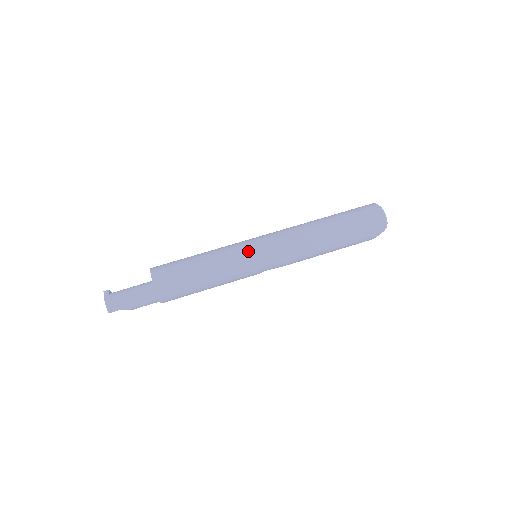
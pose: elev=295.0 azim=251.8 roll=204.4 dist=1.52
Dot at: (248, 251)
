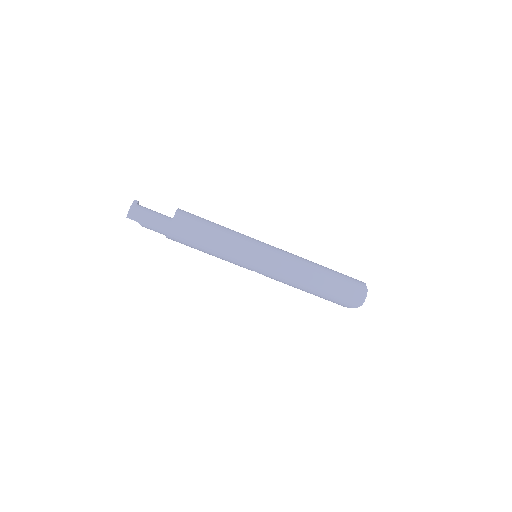
Dot at: (253, 249)
